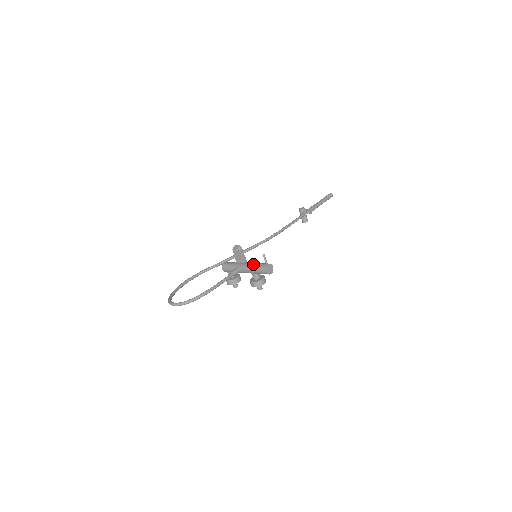
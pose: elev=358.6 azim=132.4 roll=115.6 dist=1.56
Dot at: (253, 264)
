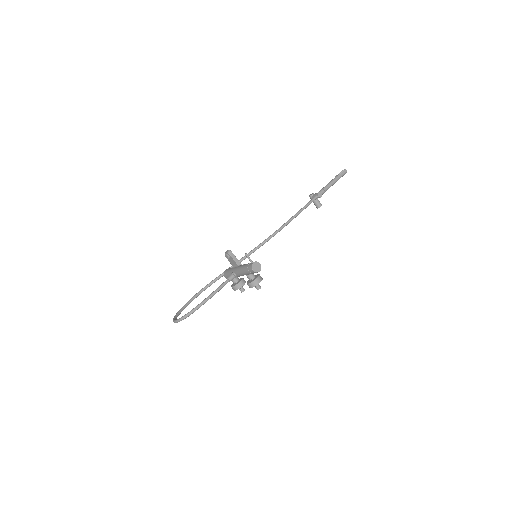
Dot at: (243, 266)
